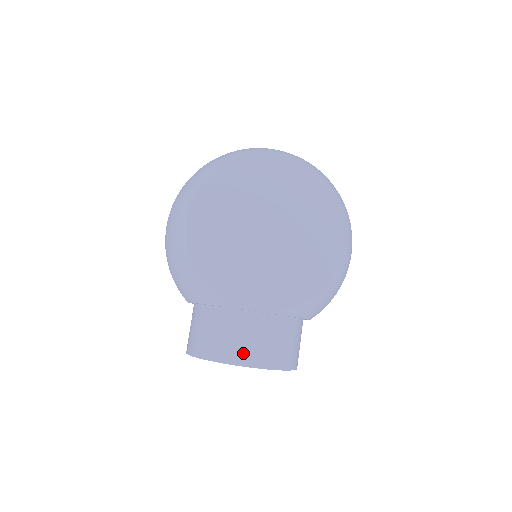
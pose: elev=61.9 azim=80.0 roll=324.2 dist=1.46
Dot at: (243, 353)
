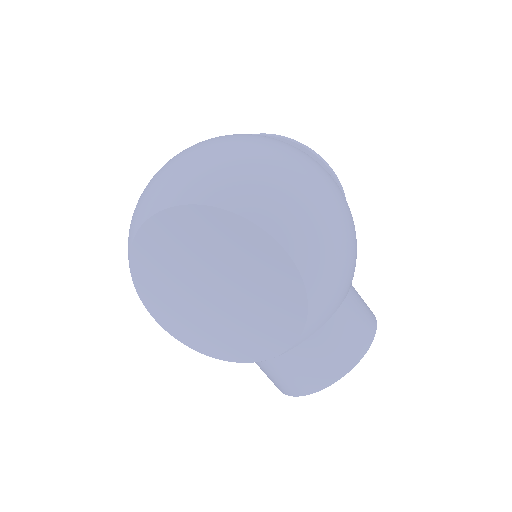
Dot at: (298, 386)
